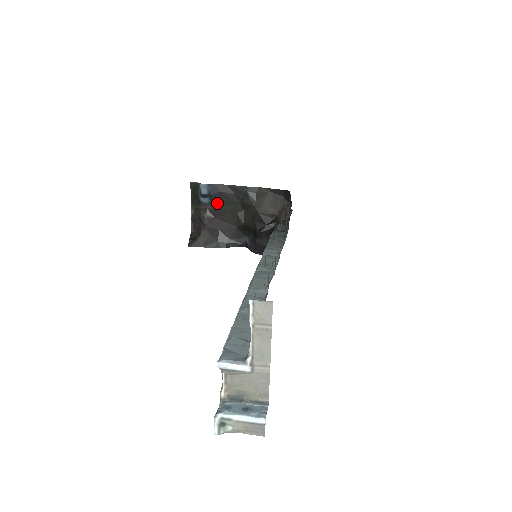
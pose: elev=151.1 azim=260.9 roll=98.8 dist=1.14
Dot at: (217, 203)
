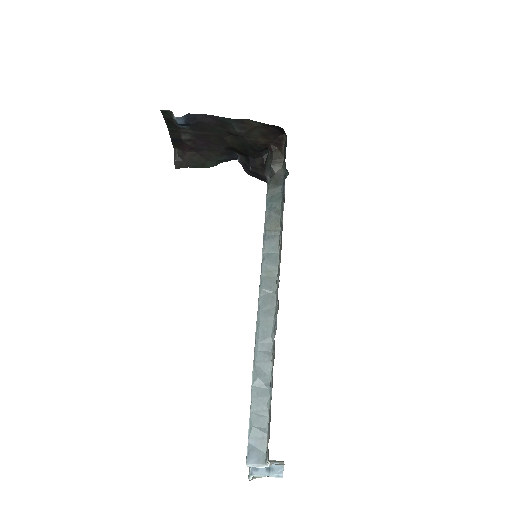
Dot at: (198, 129)
